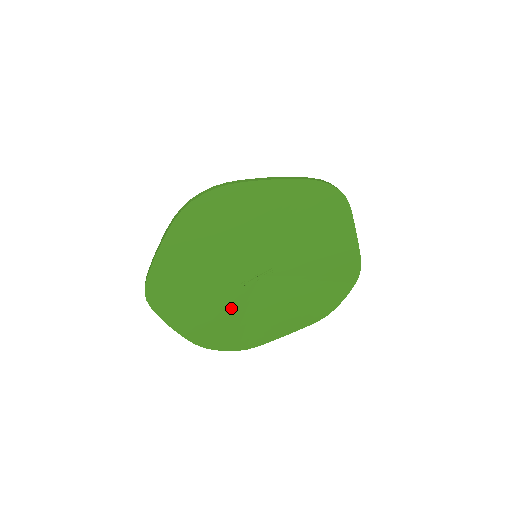
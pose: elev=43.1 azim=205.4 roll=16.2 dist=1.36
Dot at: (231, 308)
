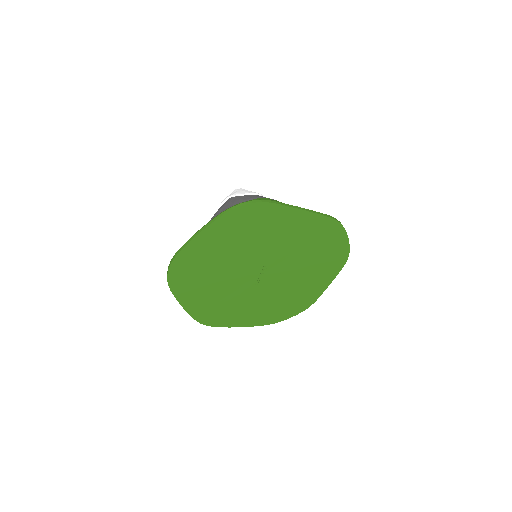
Dot at: (265, 298)
